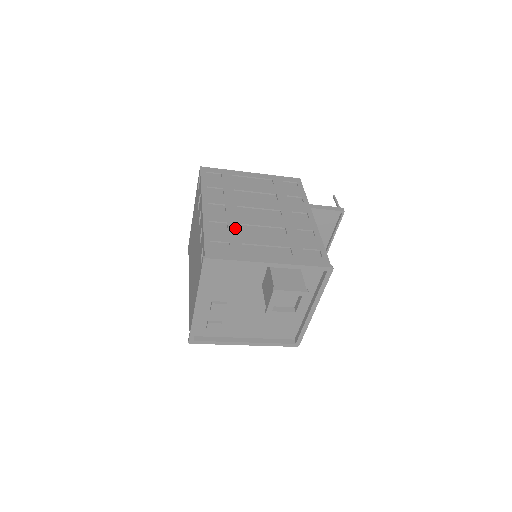
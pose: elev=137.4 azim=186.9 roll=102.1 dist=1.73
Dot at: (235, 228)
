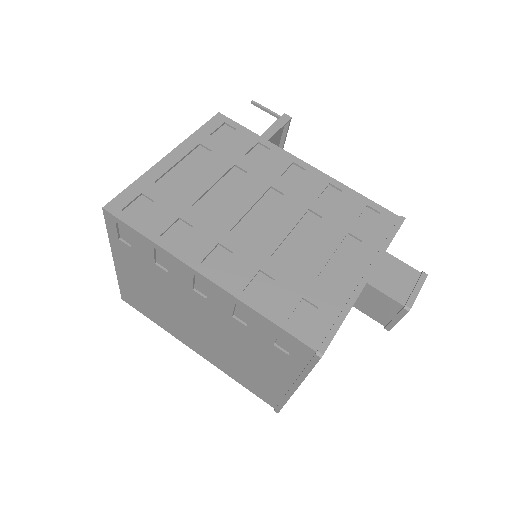
Dot at: (278, 269)
